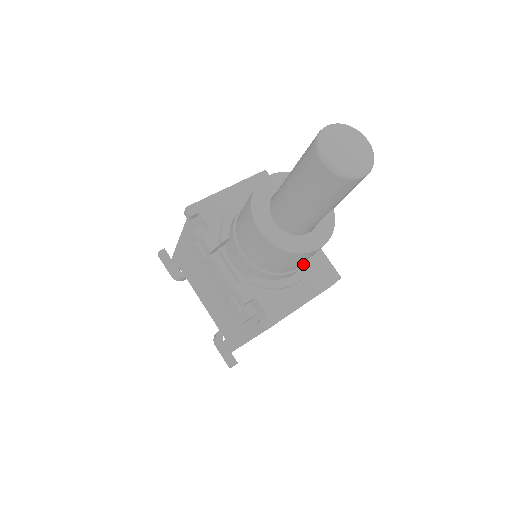
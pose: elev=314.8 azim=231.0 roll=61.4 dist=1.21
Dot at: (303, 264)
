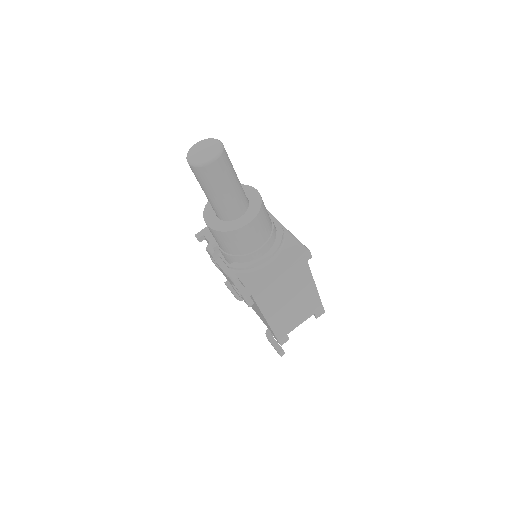
Dot at: (264, 244)
